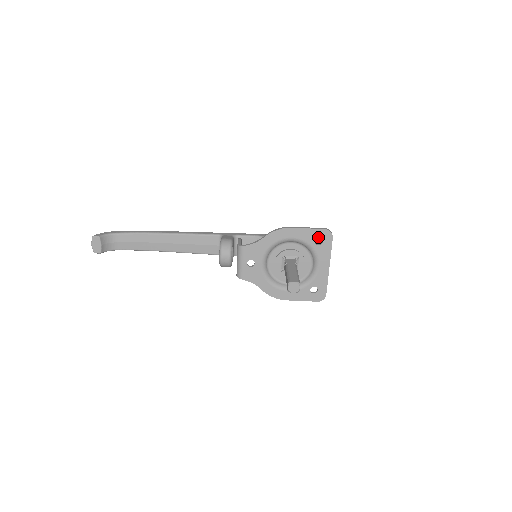
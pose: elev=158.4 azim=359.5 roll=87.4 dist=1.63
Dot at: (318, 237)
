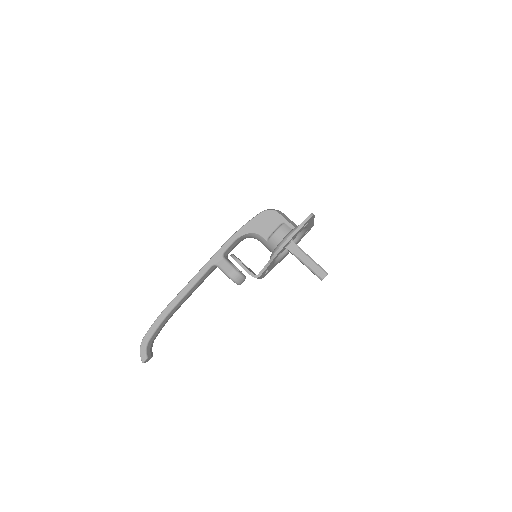
Dot at: occluded
